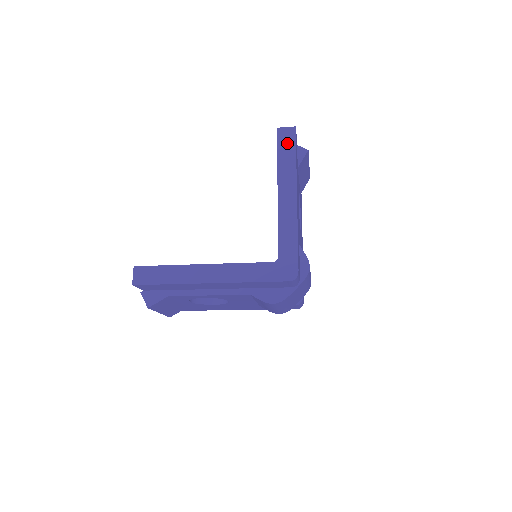
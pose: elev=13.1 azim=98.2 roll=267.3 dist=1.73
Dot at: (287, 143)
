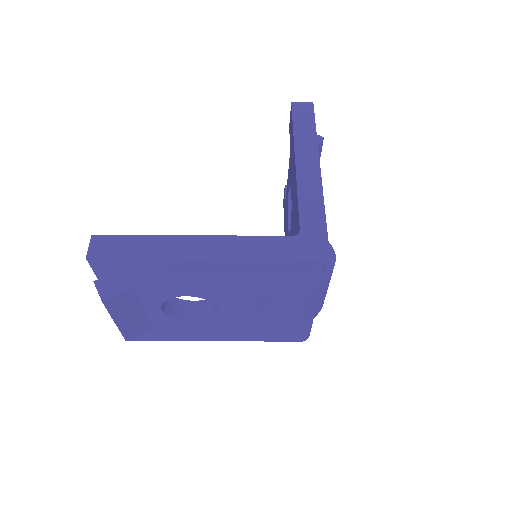
Dot at: (304, 116)
